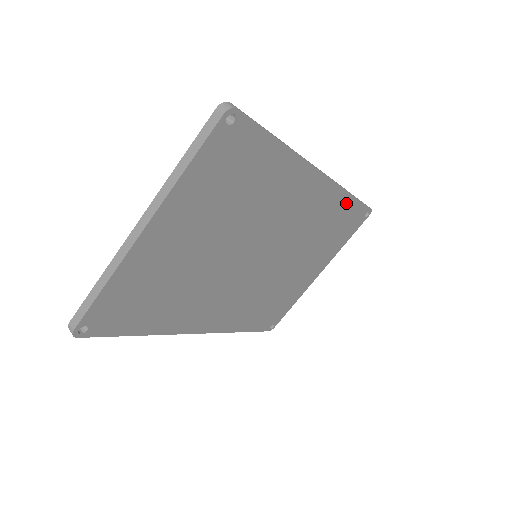
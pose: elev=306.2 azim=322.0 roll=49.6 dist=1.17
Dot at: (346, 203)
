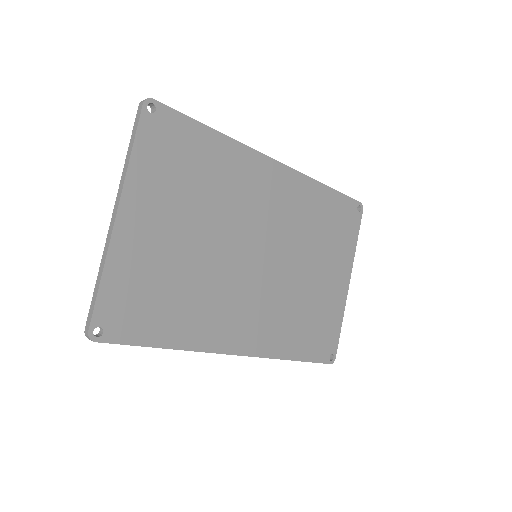
Dot at: (324, 194)
